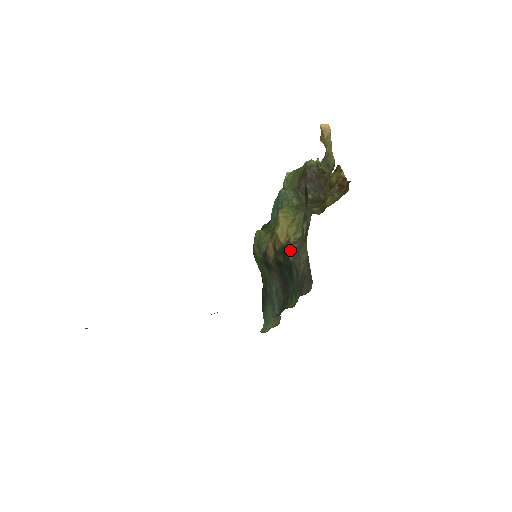
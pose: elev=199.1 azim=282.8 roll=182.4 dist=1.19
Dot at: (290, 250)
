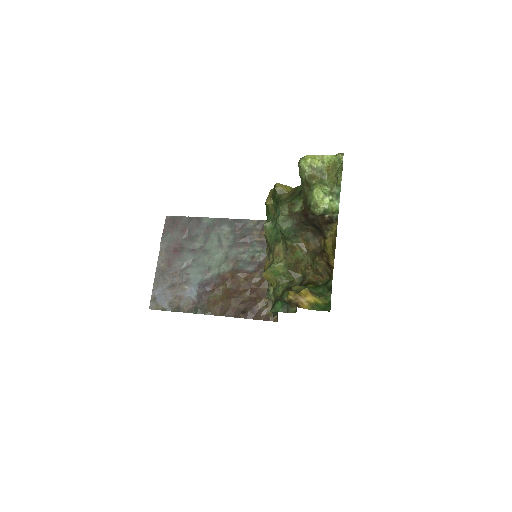
Dot at: (269, 298)
